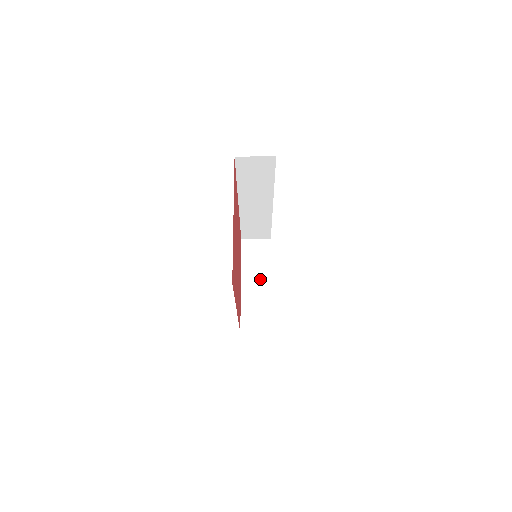
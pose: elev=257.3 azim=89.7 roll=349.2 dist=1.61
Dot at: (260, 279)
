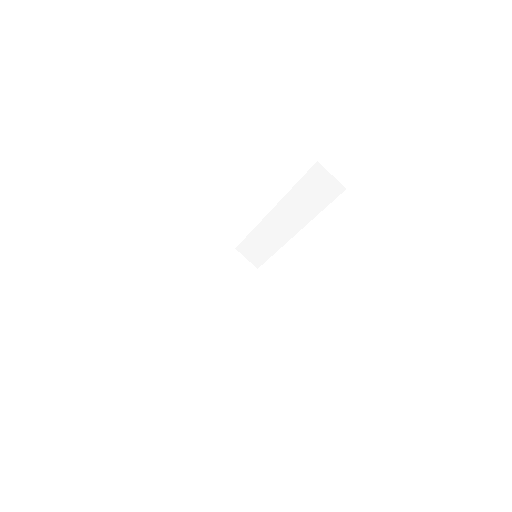
Dot at: (226, 289)
